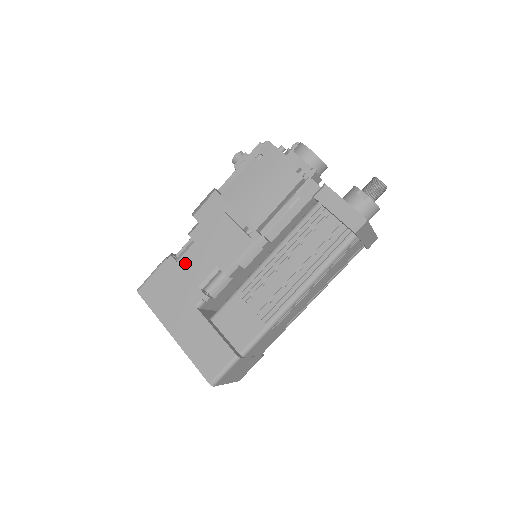
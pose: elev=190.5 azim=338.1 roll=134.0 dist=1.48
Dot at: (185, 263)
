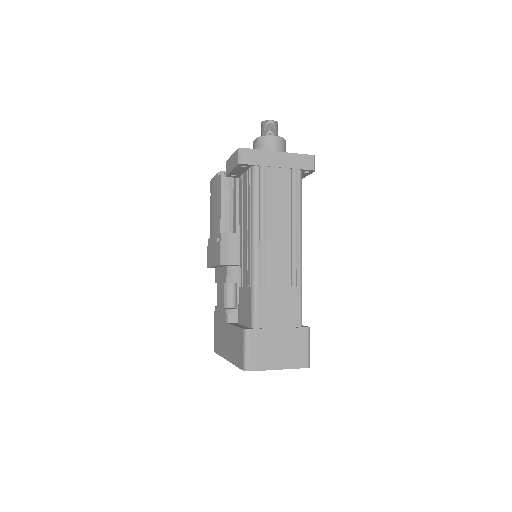
Dot at: (218, 302)
